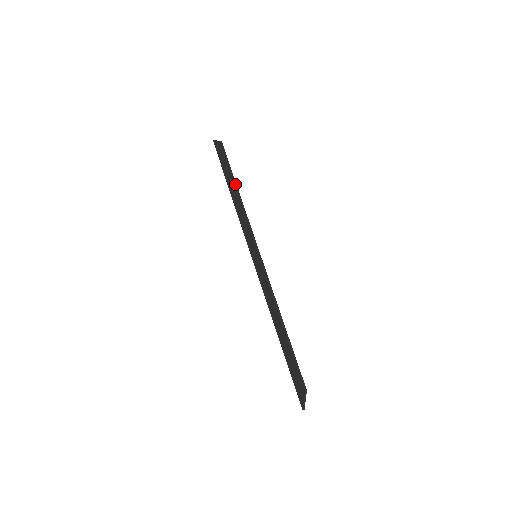
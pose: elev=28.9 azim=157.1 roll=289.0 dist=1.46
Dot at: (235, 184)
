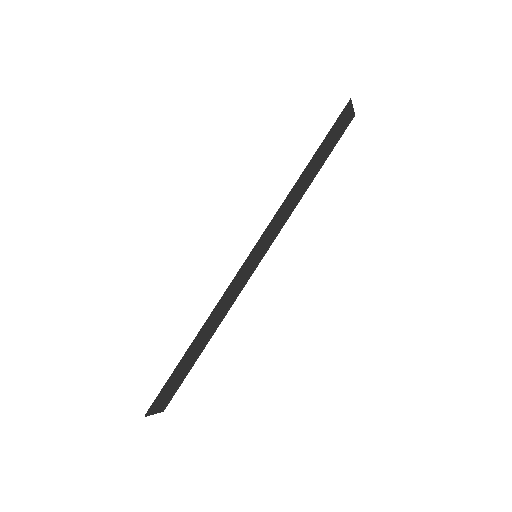
Dot at: (317, 172)
